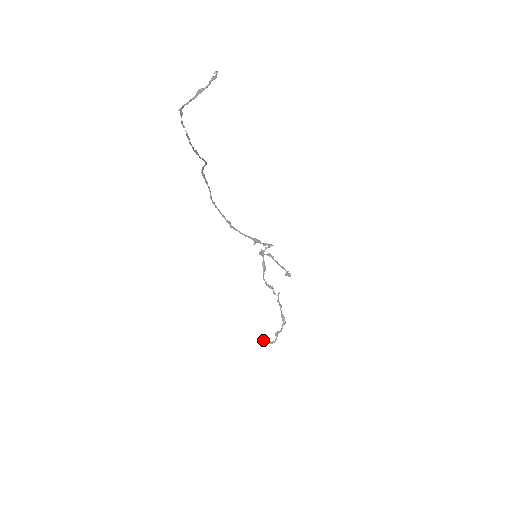
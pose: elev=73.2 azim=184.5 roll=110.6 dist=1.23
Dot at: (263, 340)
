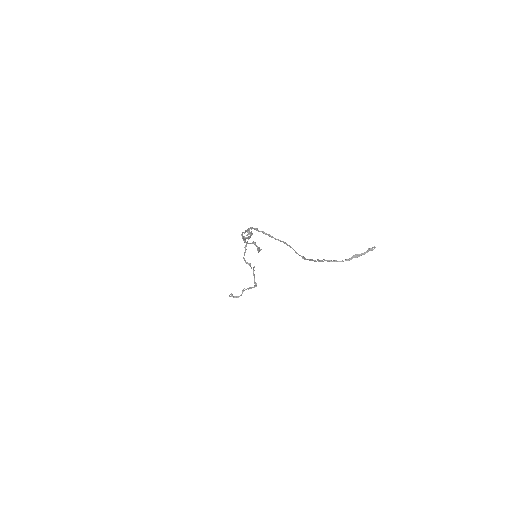
Dot at: (232, 296)
